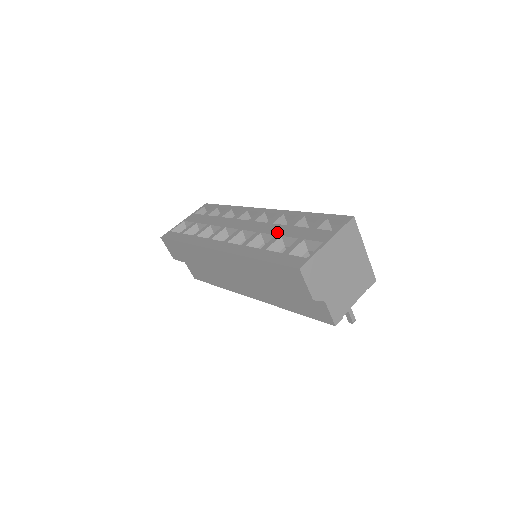
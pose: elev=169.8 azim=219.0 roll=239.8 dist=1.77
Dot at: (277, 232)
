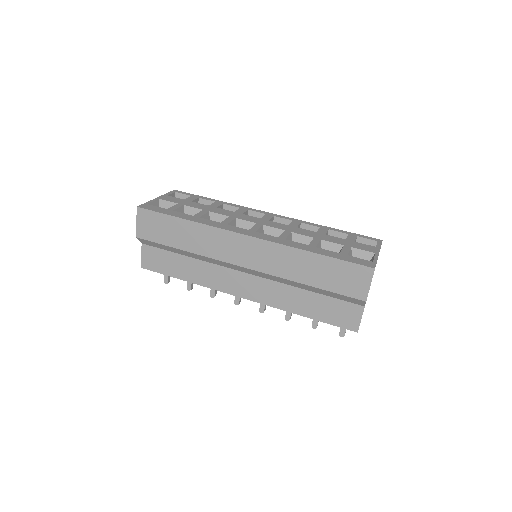
Dot at: (313, 235)
